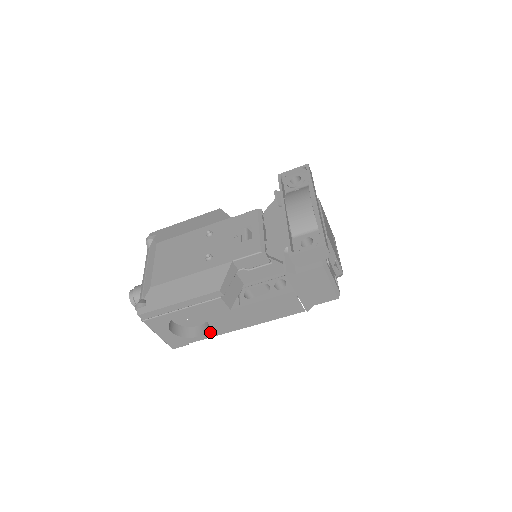
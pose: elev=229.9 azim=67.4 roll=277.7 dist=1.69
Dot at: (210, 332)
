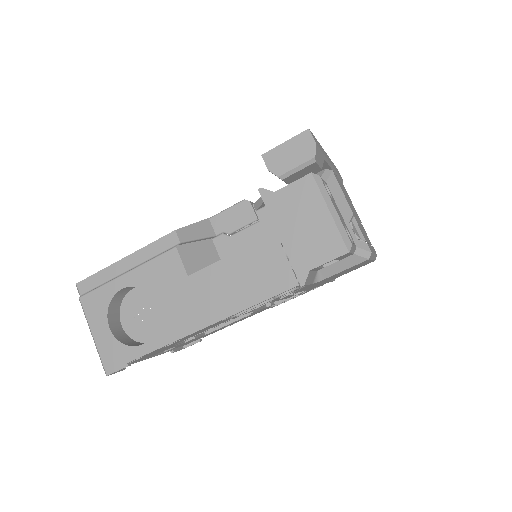
Dot at: (159, 334)
